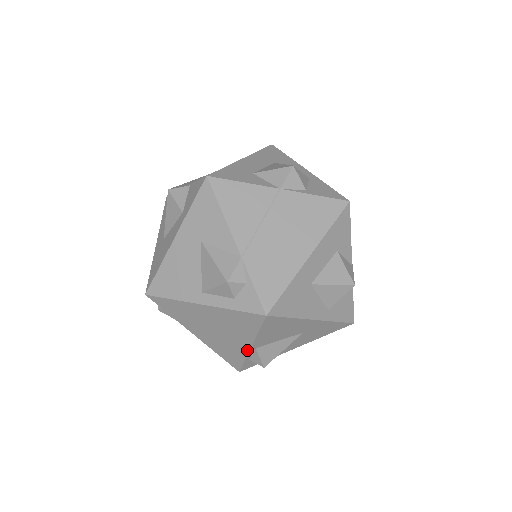
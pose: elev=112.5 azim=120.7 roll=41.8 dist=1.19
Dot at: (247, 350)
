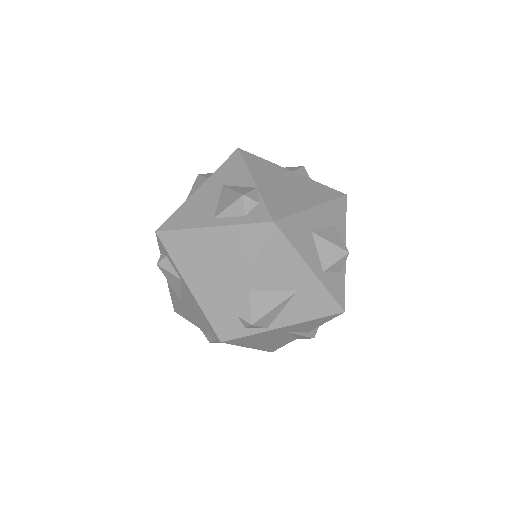
Dot at: (240, 292)
